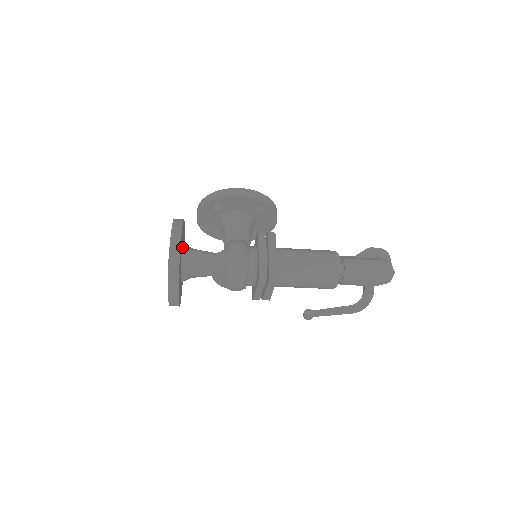
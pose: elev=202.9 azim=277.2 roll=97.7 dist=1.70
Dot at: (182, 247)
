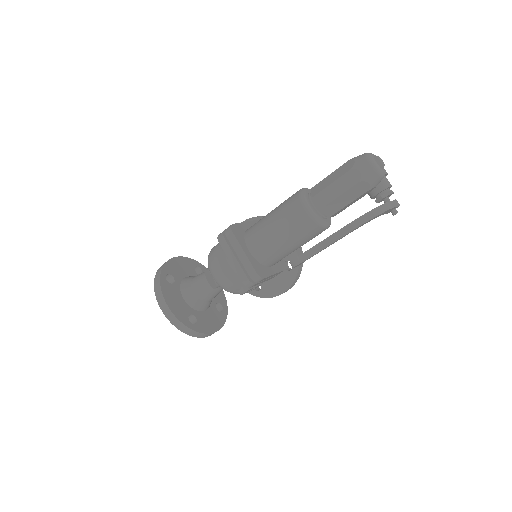
Dot at: occluded
